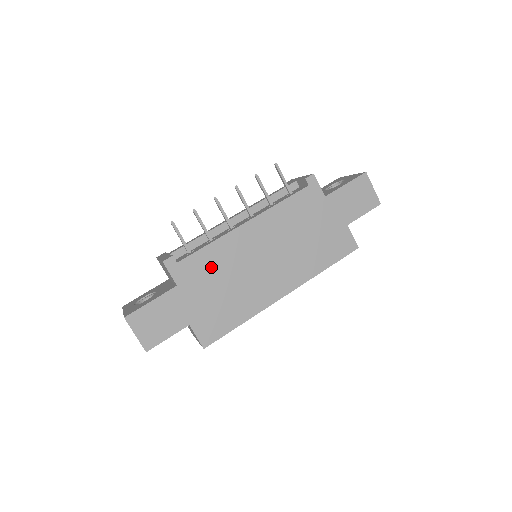
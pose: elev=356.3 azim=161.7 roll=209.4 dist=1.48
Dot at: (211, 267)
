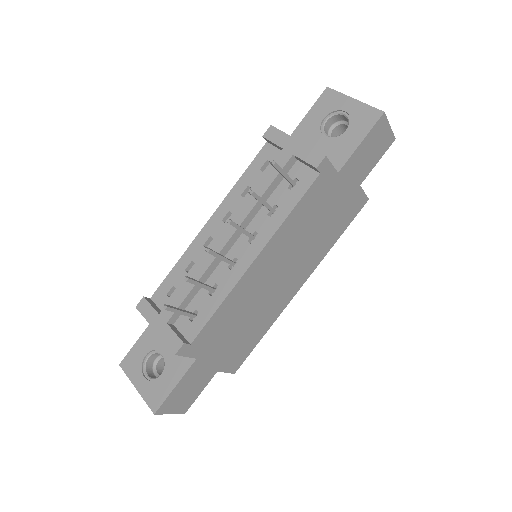
Dot at: (226, 321)
